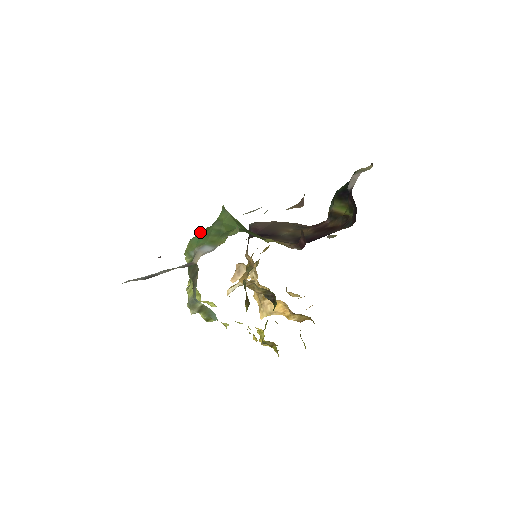
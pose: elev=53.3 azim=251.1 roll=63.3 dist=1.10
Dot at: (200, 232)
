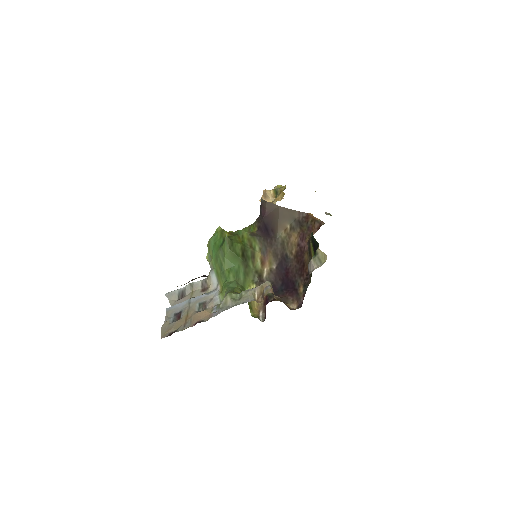
Dot at: (215, 235)
